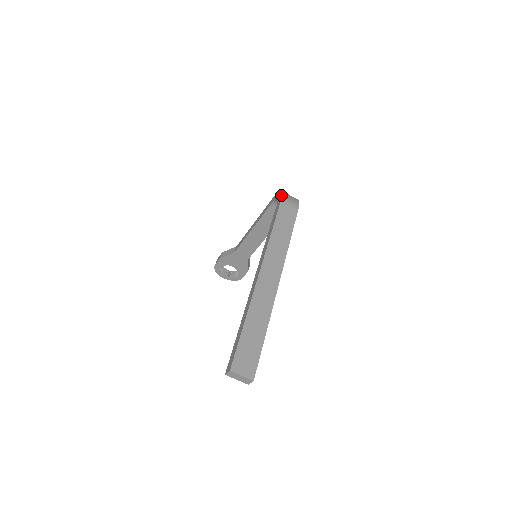
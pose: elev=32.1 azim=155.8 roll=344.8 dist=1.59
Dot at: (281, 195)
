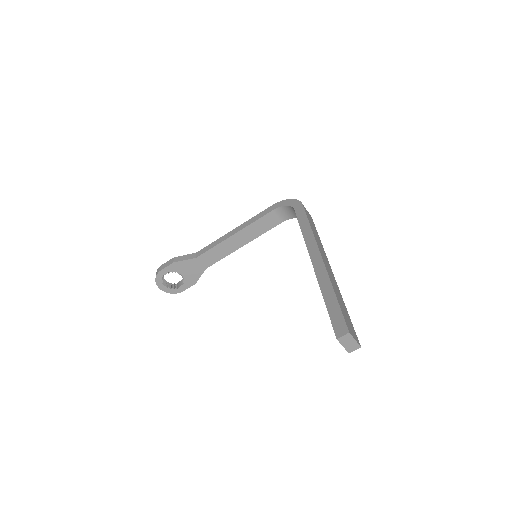
Dot at: (298, 201)
